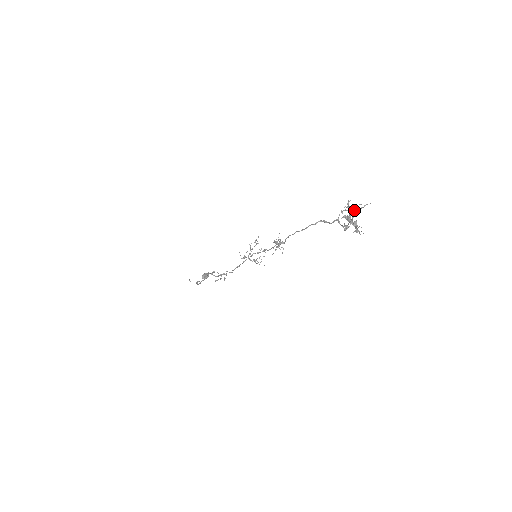
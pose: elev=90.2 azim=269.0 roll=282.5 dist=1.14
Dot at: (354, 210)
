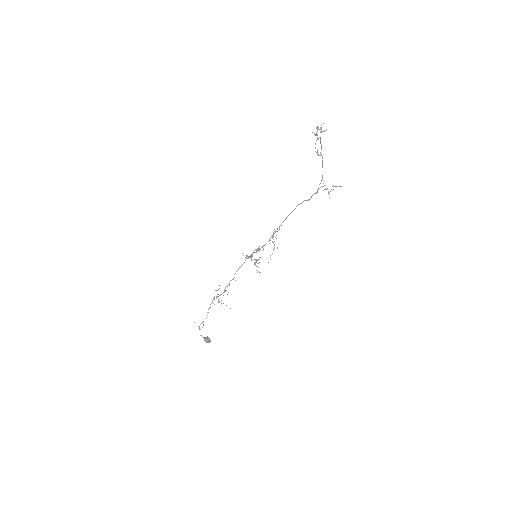
Dot at: (329, 192)
